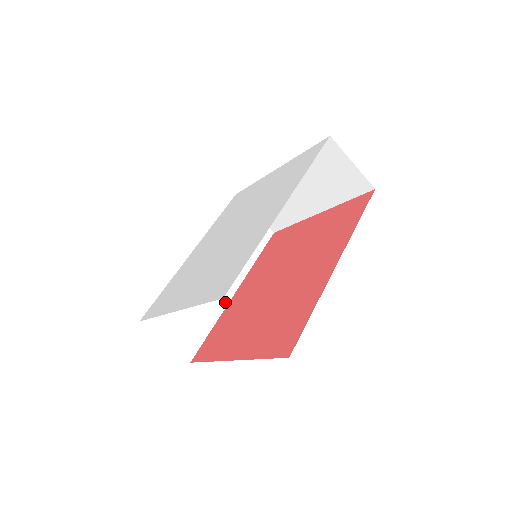
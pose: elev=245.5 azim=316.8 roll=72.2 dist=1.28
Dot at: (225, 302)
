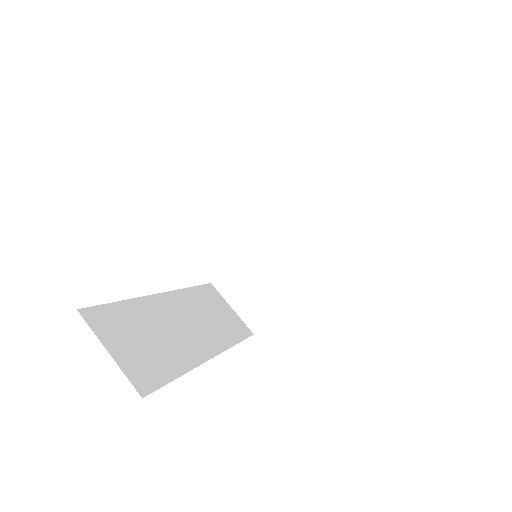
Dot at: (198, 360)
